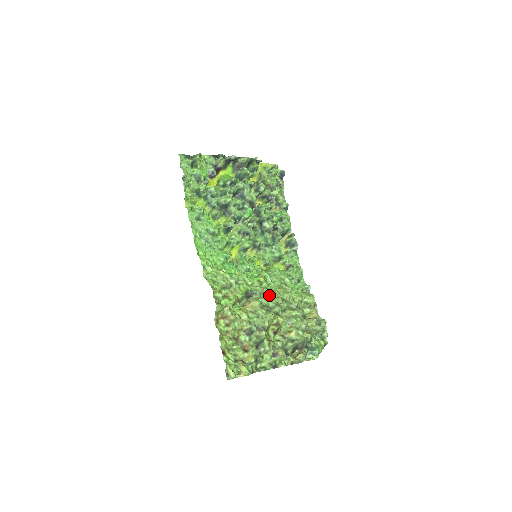
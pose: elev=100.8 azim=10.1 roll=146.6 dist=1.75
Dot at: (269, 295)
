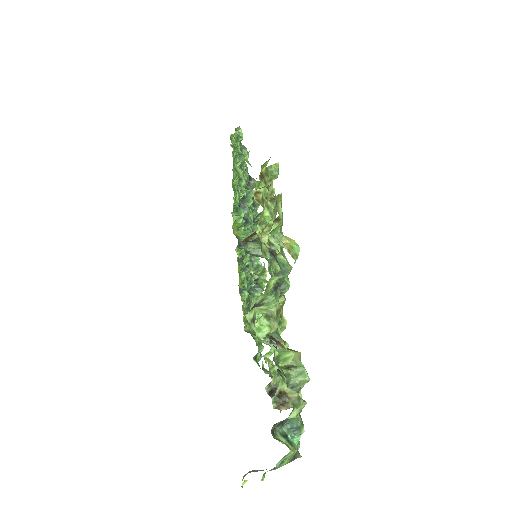
Dot at: occluded
